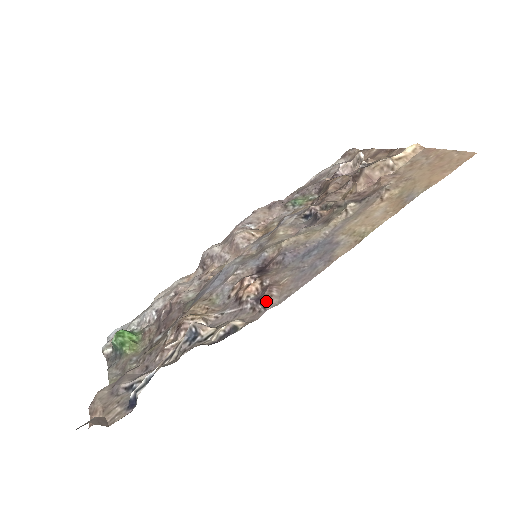
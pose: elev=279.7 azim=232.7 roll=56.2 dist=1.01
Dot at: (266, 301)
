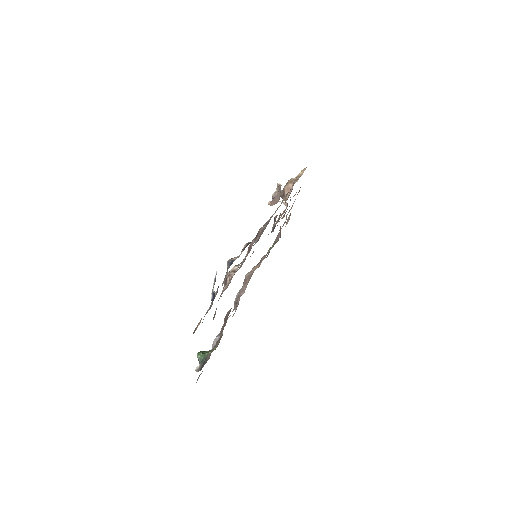
Dot at: occluded
